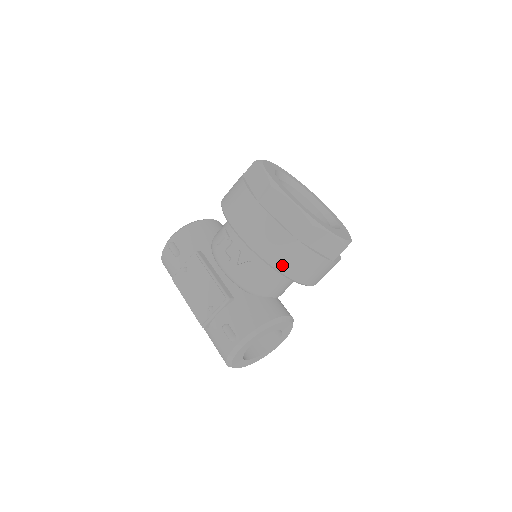
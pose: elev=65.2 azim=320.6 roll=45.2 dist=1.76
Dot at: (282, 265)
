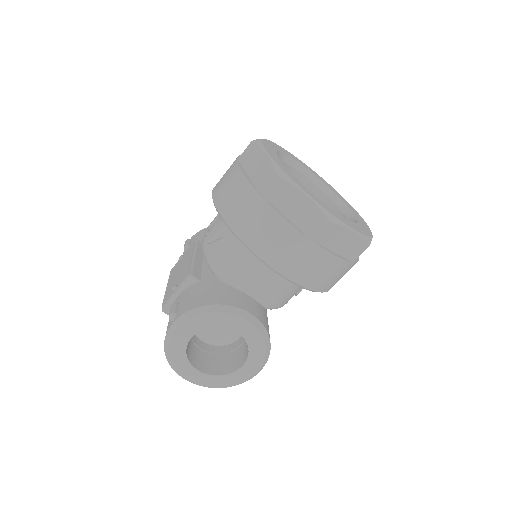
Dot at: (240, 227)
